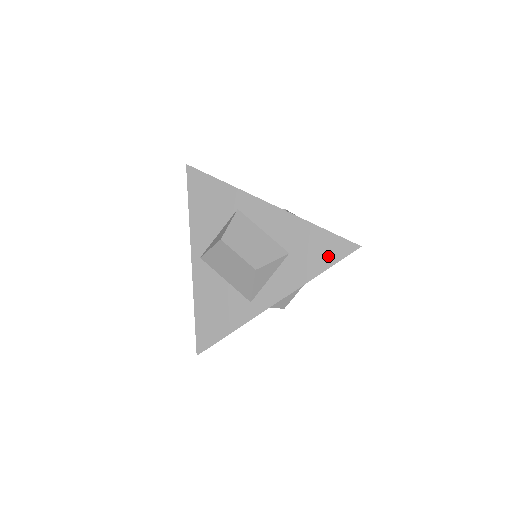
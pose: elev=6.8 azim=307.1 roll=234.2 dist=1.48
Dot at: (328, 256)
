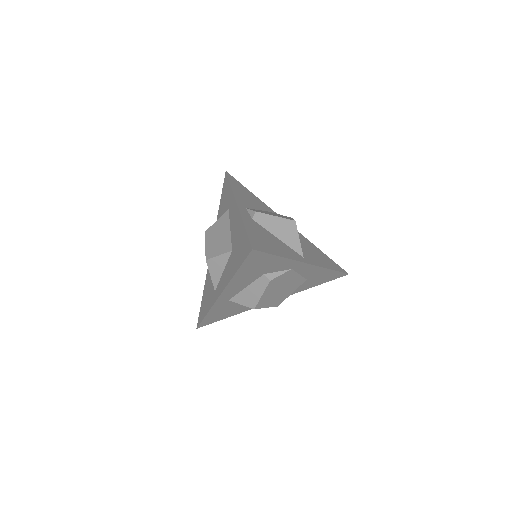
Dot at: (241, 256)
